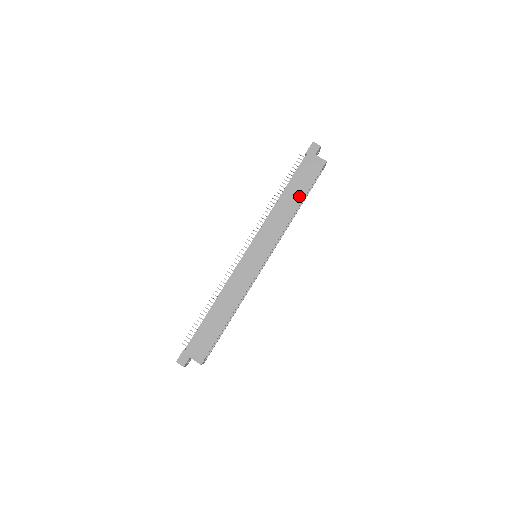
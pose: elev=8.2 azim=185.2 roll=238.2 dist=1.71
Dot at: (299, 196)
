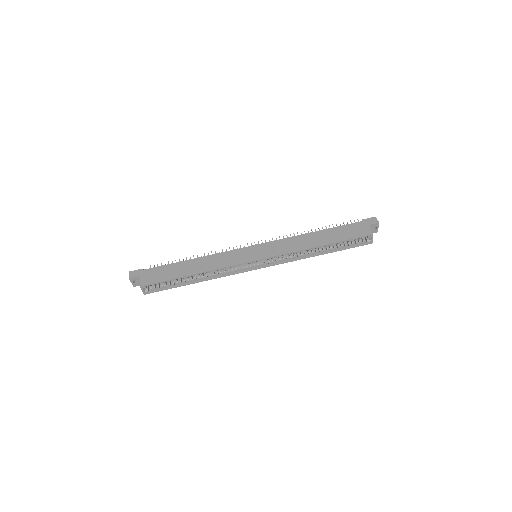
Dot at: (328, 240)
